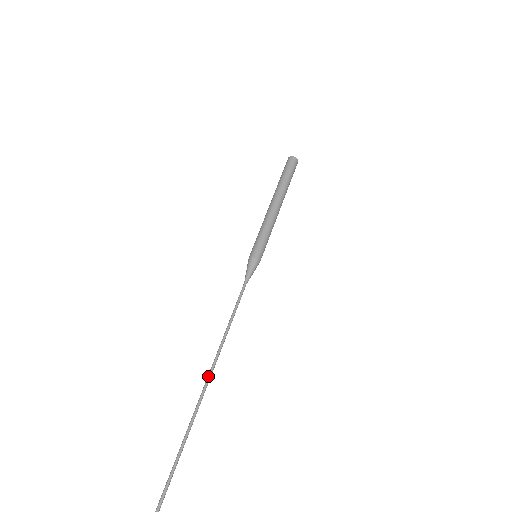
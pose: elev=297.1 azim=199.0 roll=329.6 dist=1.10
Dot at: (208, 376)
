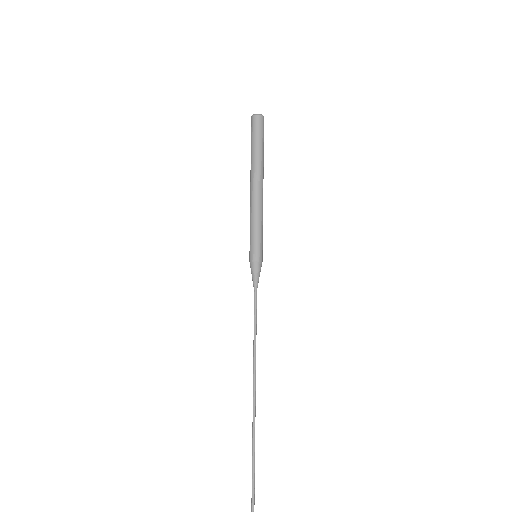
Dot at: occluded
